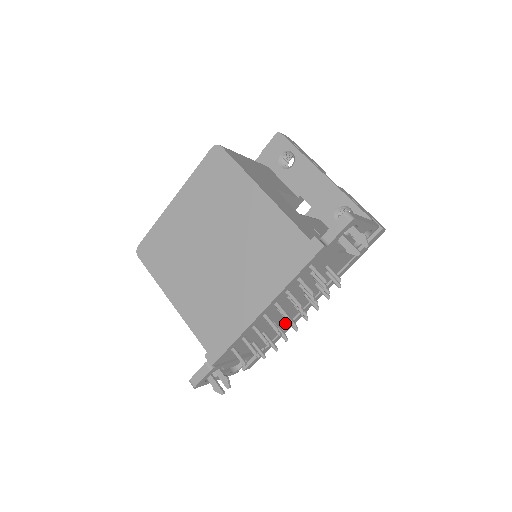
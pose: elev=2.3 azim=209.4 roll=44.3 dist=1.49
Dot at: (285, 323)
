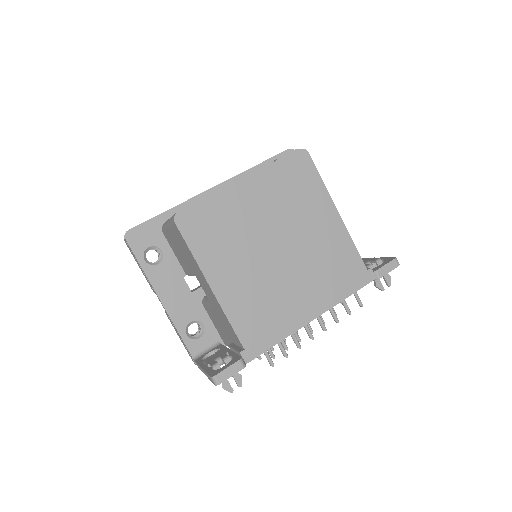
Dot at: occluded
